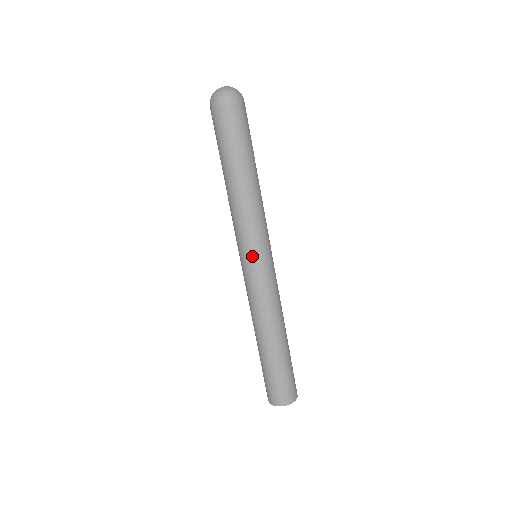
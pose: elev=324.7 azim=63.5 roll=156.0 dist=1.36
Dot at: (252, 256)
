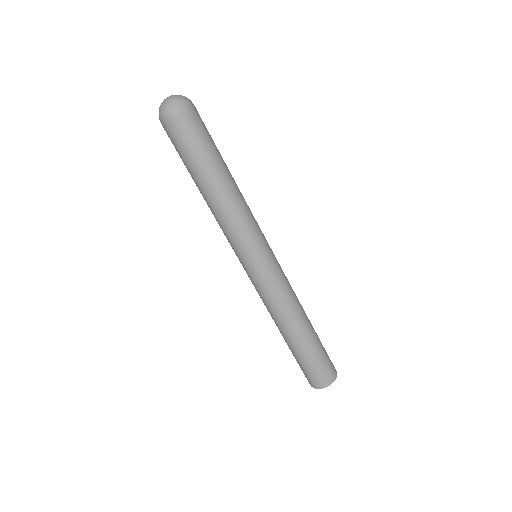
Dot at: (253, 259)
